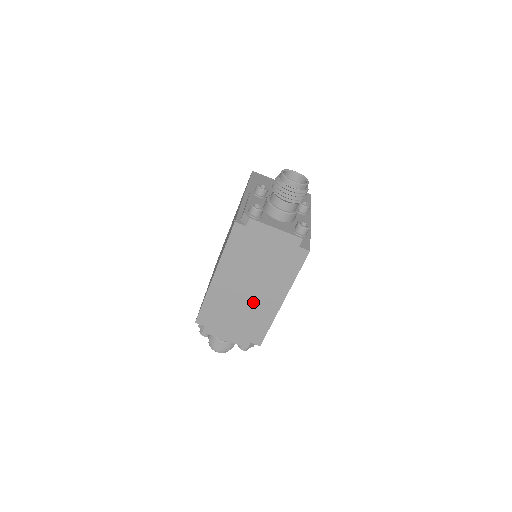
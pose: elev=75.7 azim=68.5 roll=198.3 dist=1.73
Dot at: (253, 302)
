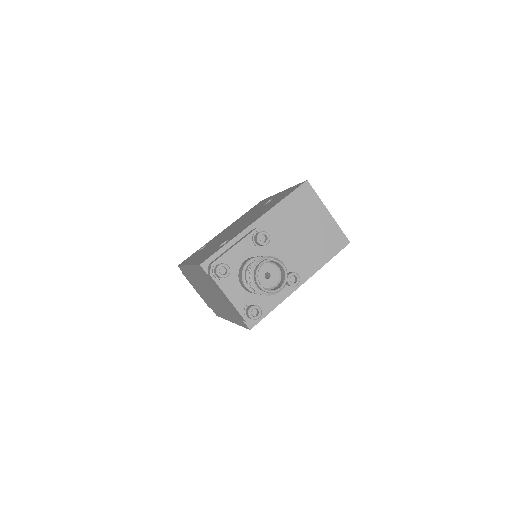
Dot at: (212, 300)
